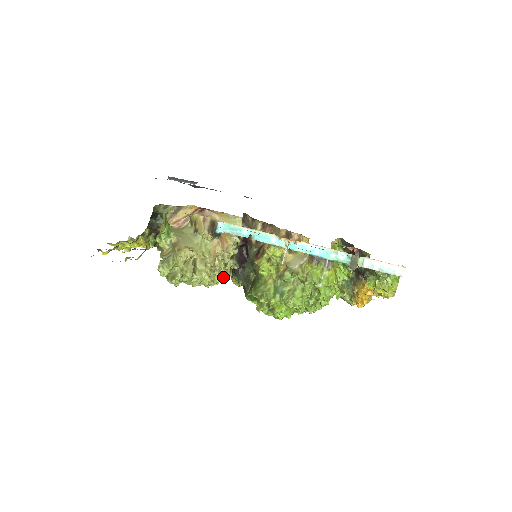
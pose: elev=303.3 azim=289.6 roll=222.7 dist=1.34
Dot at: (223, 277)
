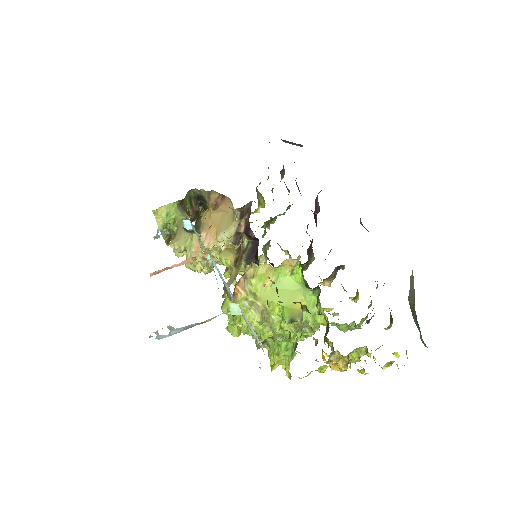
Dot at: occluded
